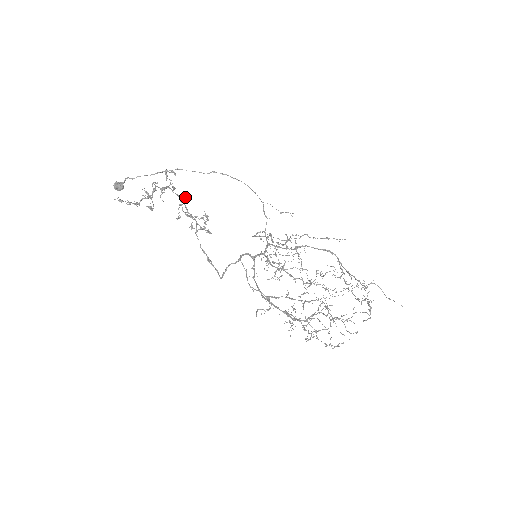
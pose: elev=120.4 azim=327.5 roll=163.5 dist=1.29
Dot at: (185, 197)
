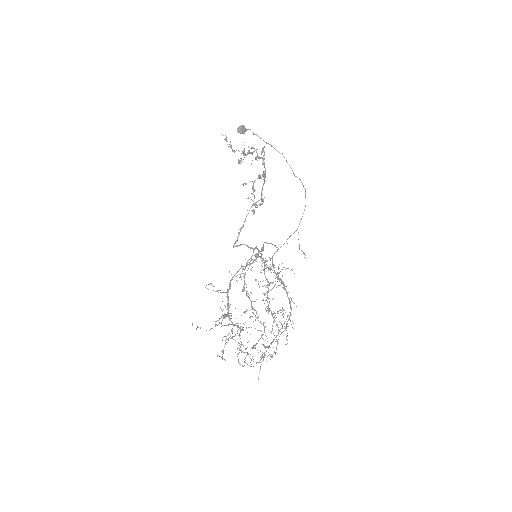
Dot at: (263, 176)
